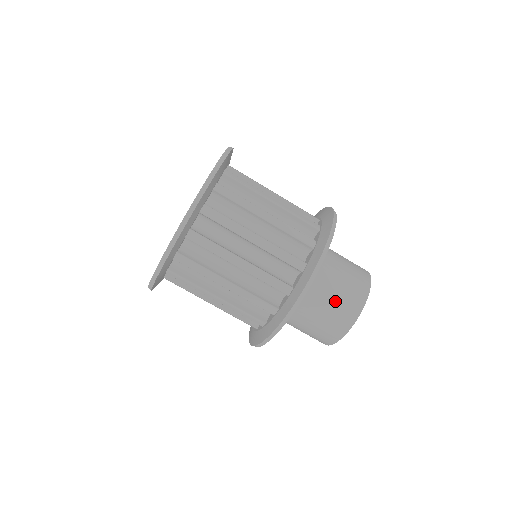
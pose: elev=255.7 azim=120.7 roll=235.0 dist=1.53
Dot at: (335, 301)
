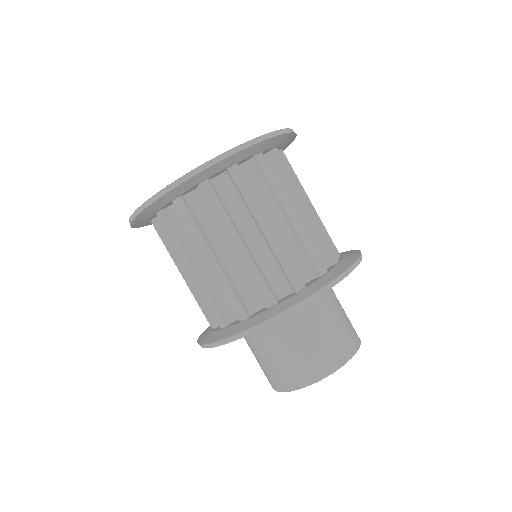
Dot at: (275, 362)
